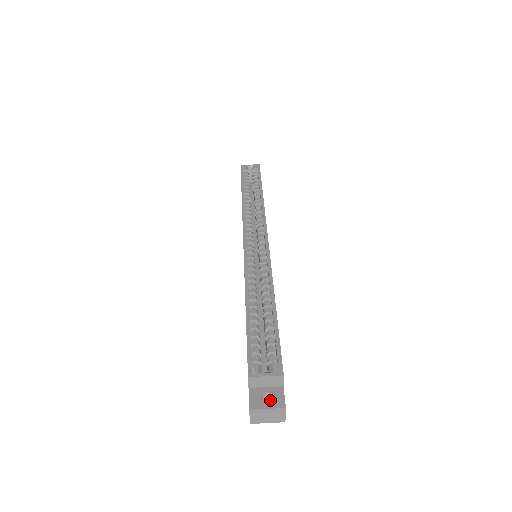
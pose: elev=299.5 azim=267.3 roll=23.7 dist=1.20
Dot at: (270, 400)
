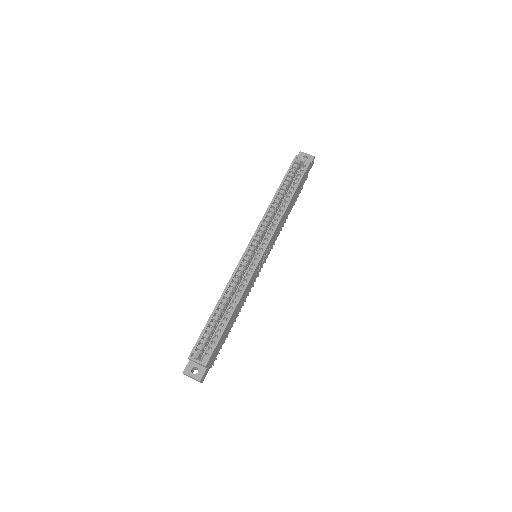
Dot at: occluded
